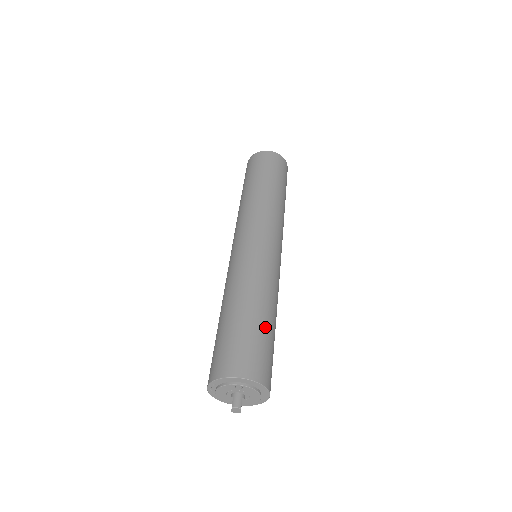
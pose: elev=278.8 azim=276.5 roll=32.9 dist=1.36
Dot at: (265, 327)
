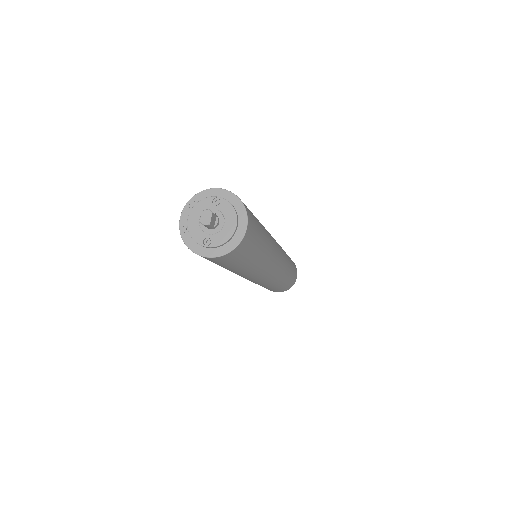
Dot at: occluded
